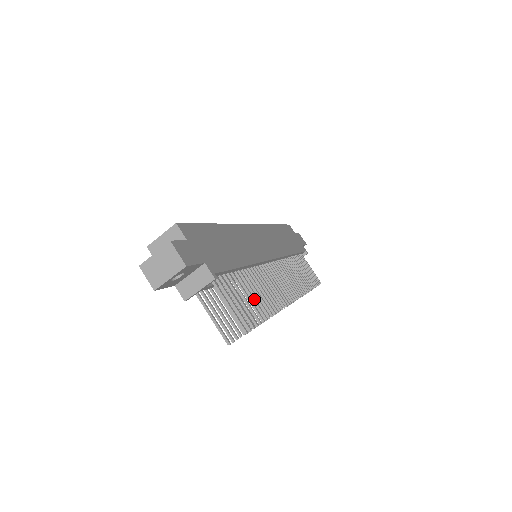
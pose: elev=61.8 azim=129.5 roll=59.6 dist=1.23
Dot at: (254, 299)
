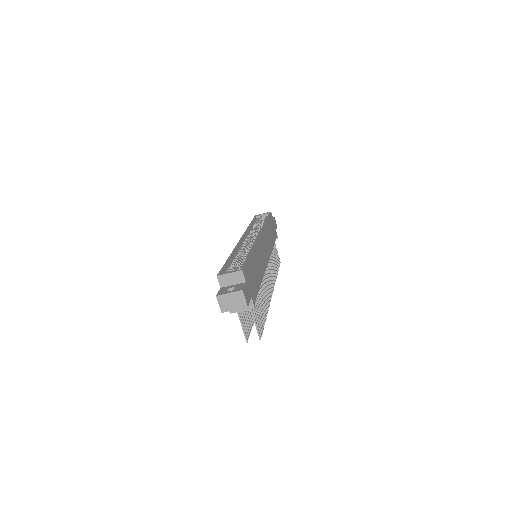
Dot at: occluded
